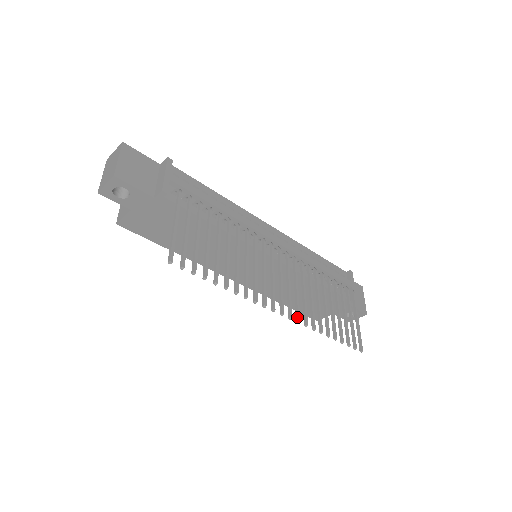
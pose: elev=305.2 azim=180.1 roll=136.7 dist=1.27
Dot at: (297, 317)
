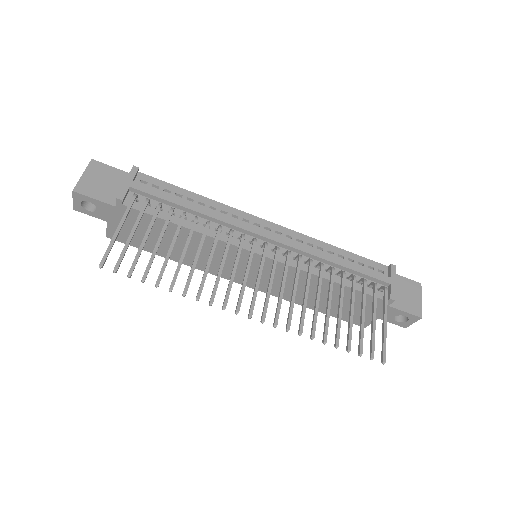
Dot at: (274, 320)
